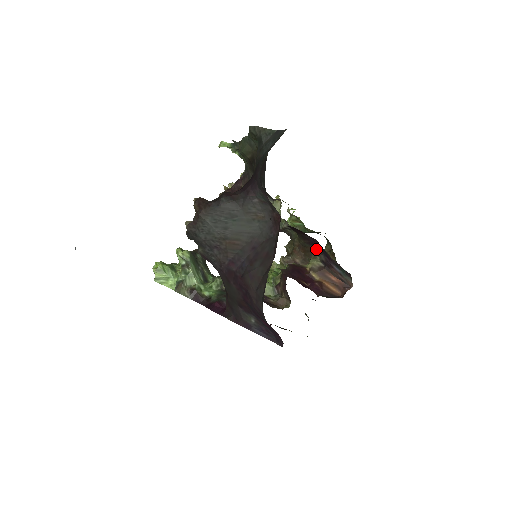
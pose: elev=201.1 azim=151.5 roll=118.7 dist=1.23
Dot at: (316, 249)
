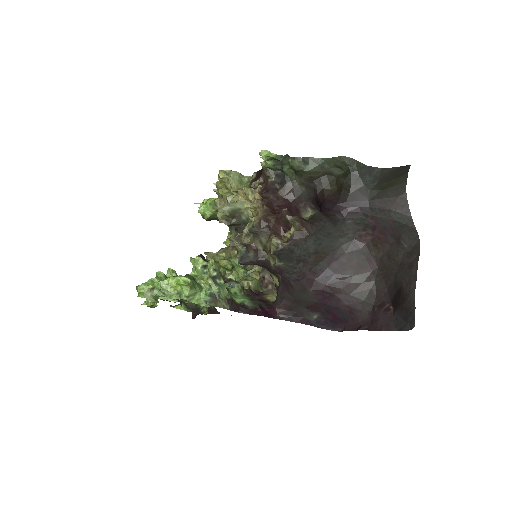
Dot at: occluded
